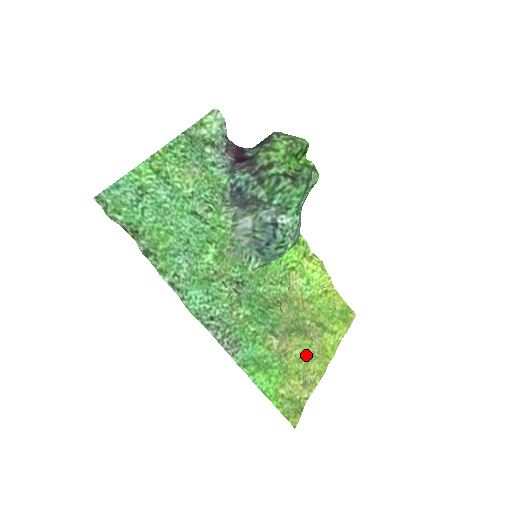
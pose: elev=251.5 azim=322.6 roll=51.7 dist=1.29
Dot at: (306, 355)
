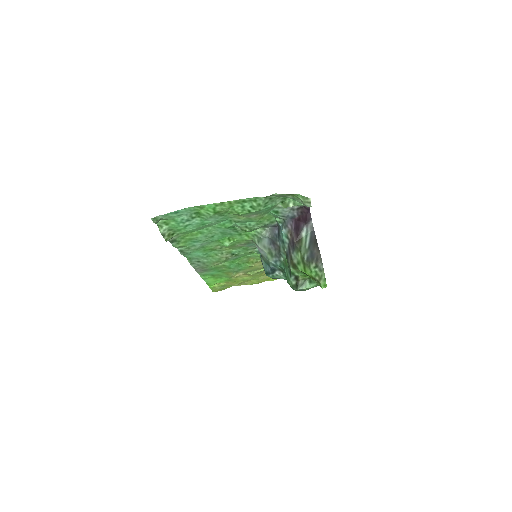
Dot at: (251, 279)
